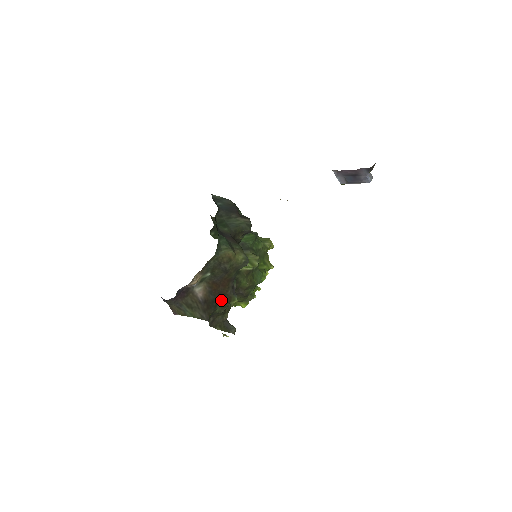
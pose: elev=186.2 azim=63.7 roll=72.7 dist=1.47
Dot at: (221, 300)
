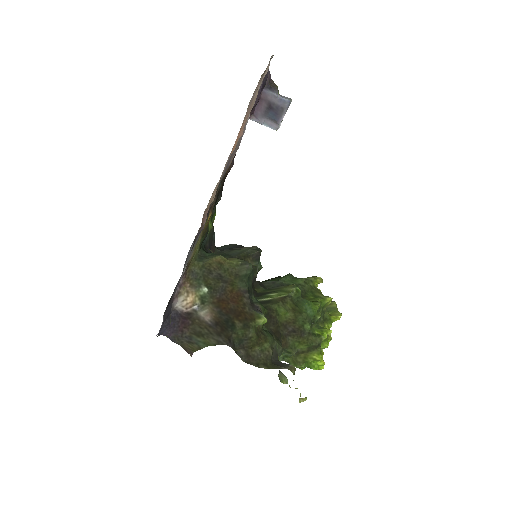
Dot at: (240, 320)
